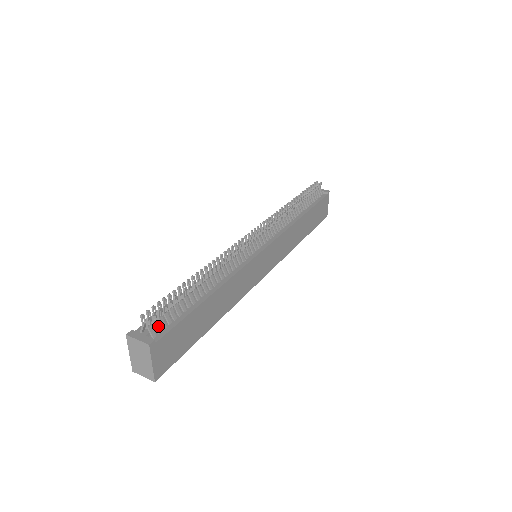
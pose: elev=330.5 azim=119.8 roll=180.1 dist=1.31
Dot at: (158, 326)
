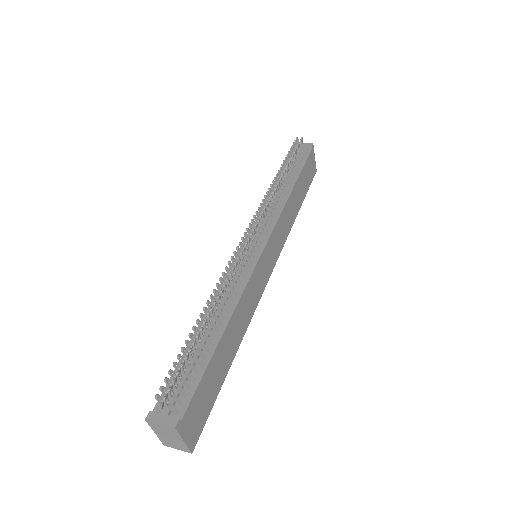
Dot at: (178, 398)
